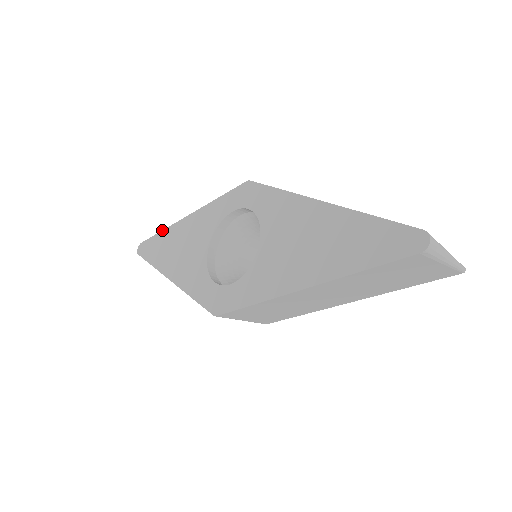
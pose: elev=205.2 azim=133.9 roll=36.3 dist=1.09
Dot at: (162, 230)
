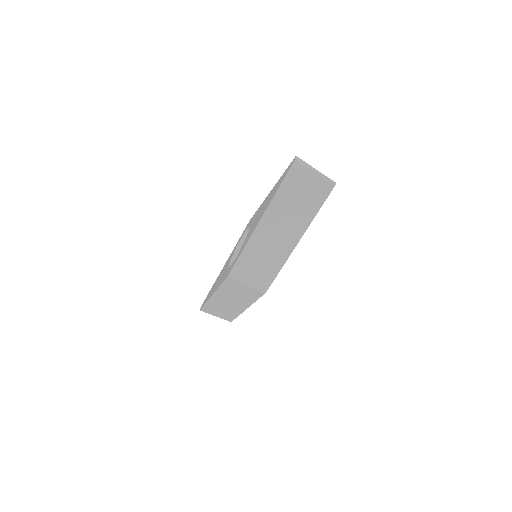
Dot at: occluded
